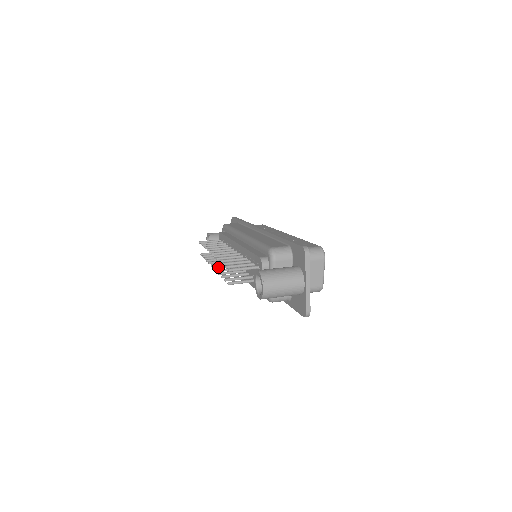
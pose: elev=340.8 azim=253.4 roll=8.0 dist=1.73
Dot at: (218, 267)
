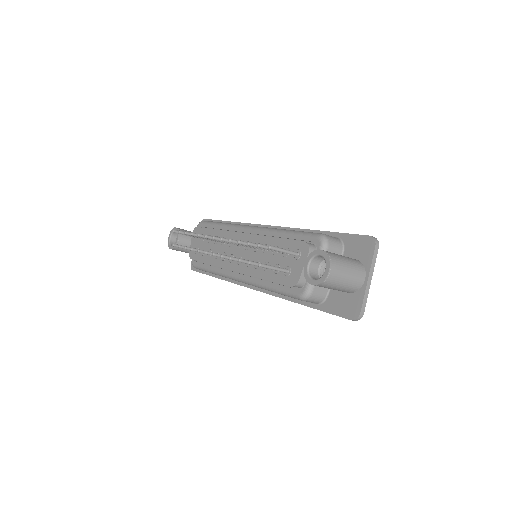
Dot at: (218, 254)
